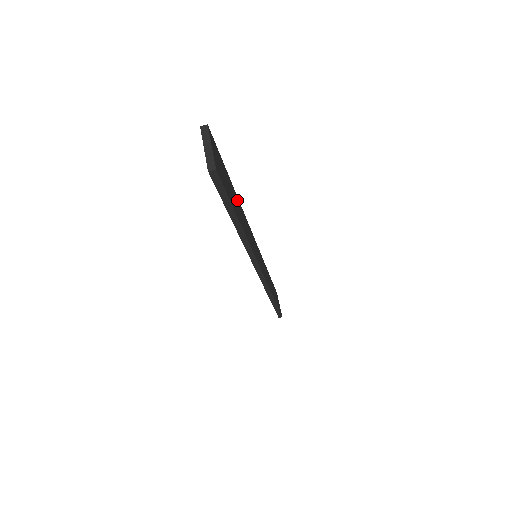
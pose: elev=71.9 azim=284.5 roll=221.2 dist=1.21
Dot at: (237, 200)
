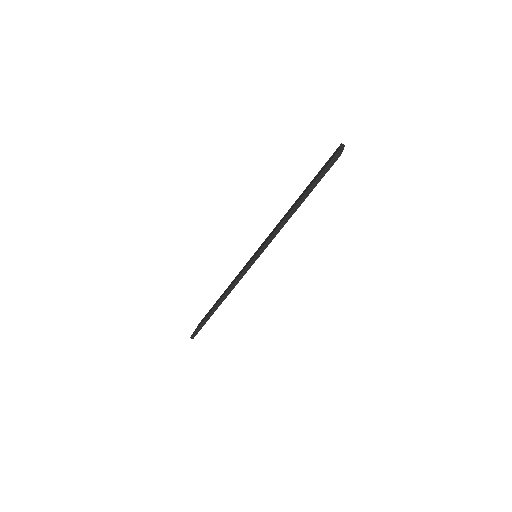
Dot at: occluded
